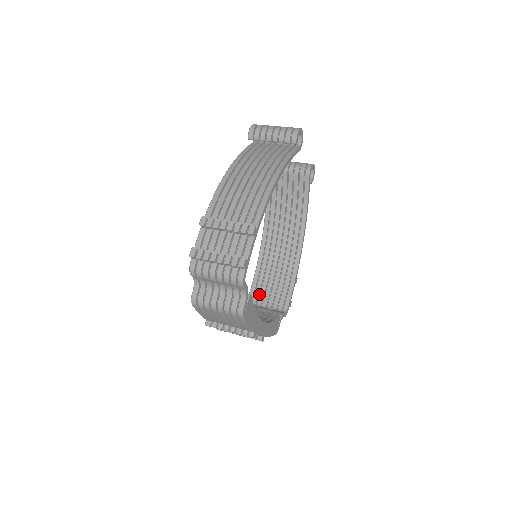
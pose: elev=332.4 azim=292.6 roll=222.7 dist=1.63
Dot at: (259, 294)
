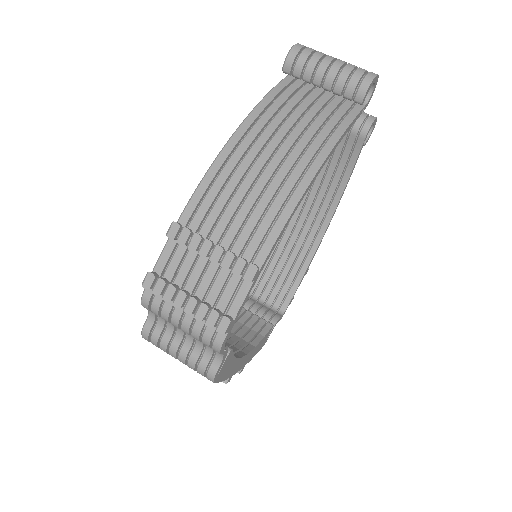
Dot at: occluded
